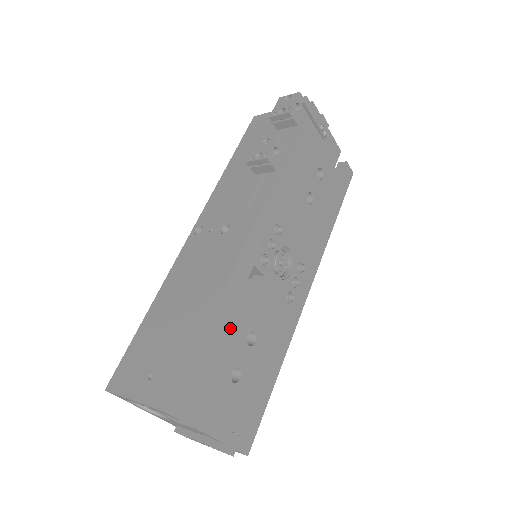
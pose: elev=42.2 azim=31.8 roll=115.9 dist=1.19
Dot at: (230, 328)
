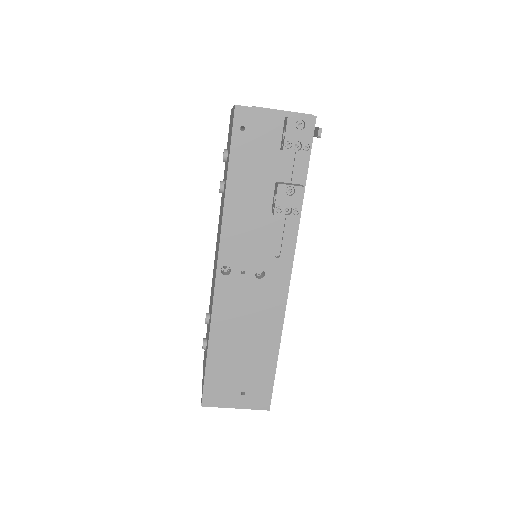
Dot at: occluded
